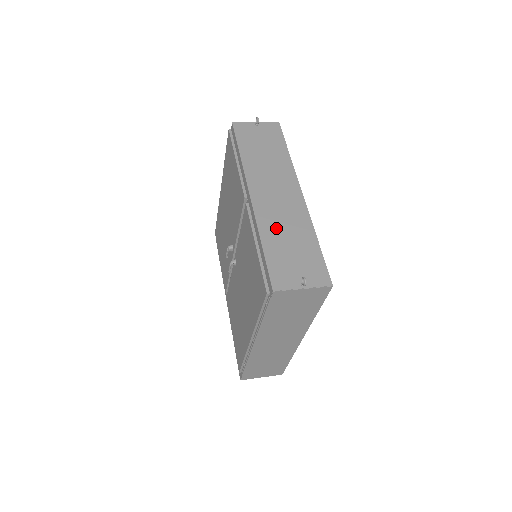
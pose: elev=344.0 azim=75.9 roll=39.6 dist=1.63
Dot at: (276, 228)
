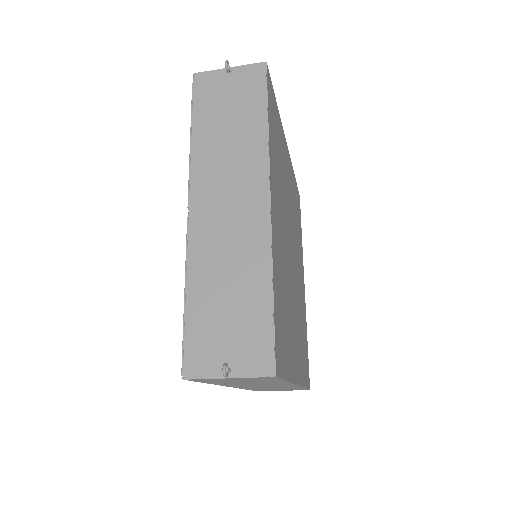
Dot at: (213, 267)
